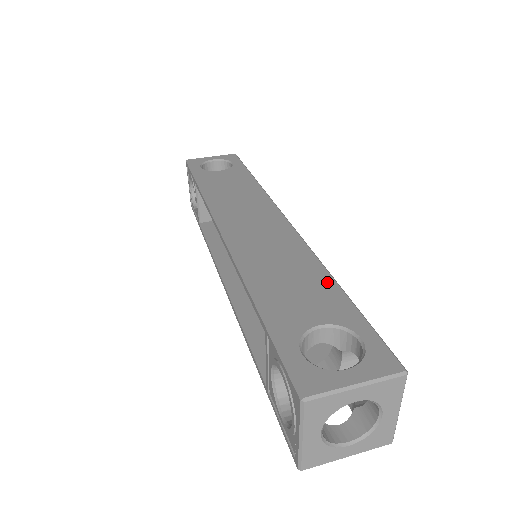
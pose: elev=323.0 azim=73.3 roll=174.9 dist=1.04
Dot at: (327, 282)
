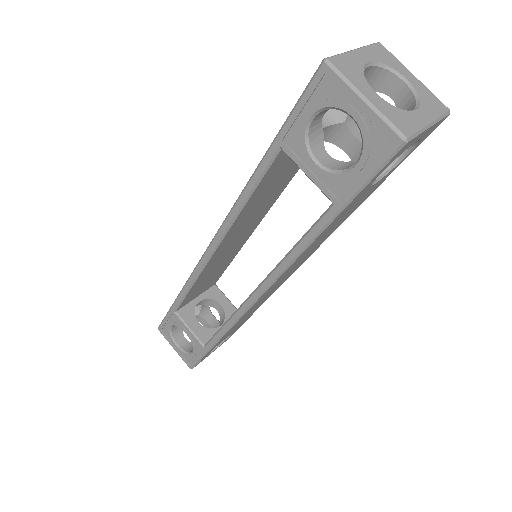
Dot at: occluded
